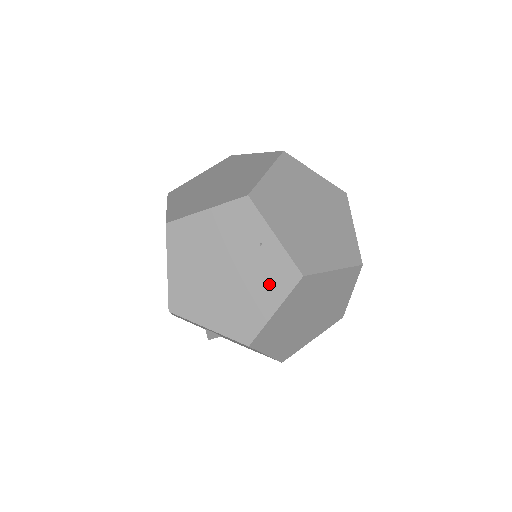
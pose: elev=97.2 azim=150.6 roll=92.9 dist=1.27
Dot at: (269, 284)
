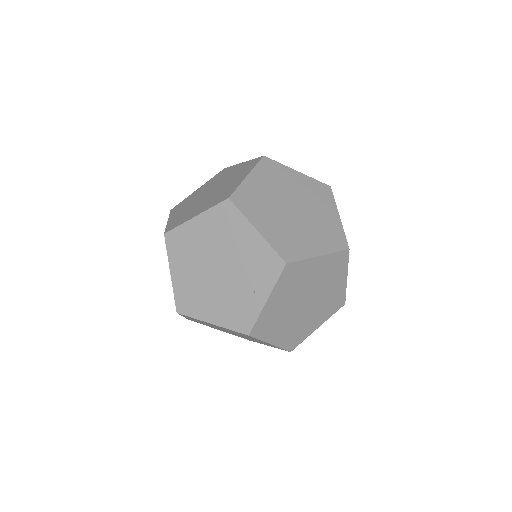
Dot at: (229, 310)
